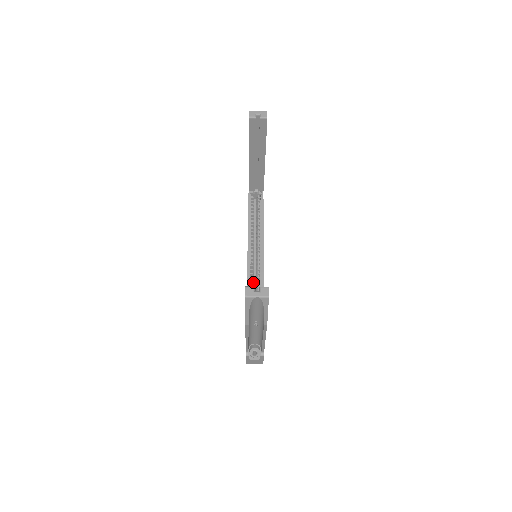
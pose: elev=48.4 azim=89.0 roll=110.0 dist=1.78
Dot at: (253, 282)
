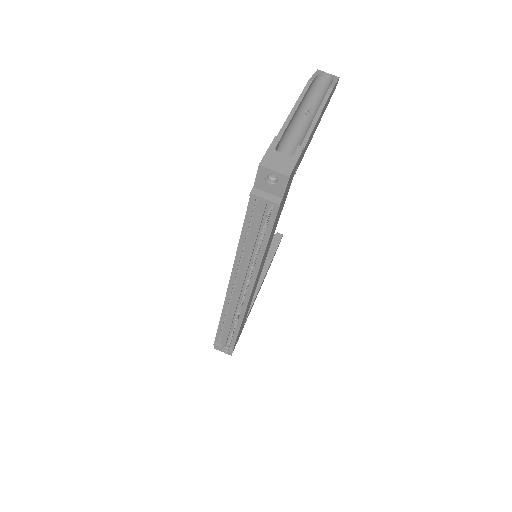
Dot at: occluded
